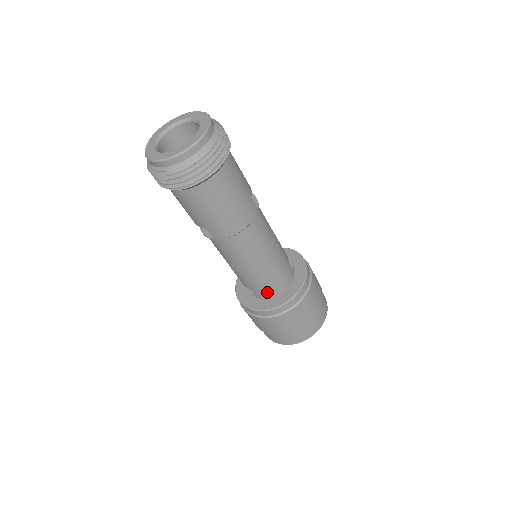
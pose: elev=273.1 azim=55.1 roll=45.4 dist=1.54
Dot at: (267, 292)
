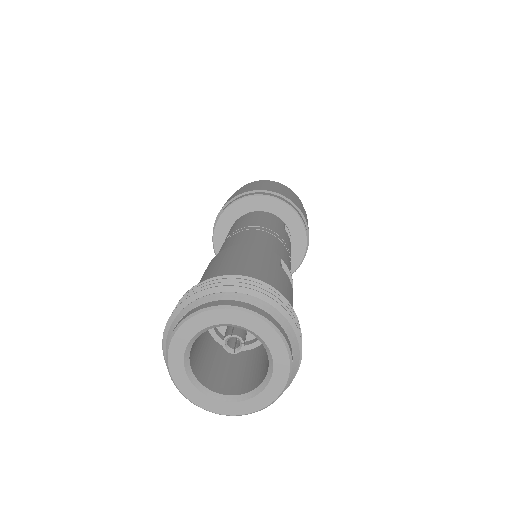
Dot at: occluded
